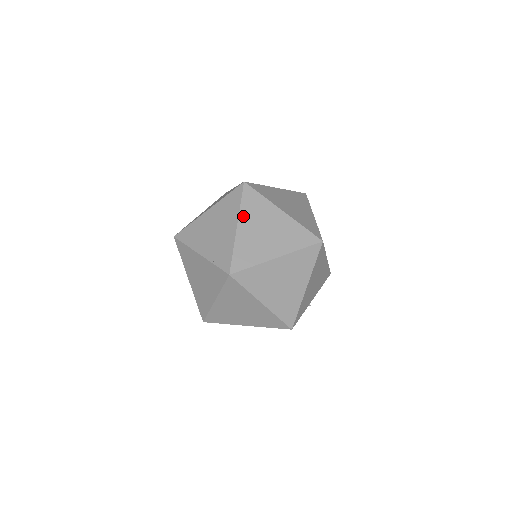
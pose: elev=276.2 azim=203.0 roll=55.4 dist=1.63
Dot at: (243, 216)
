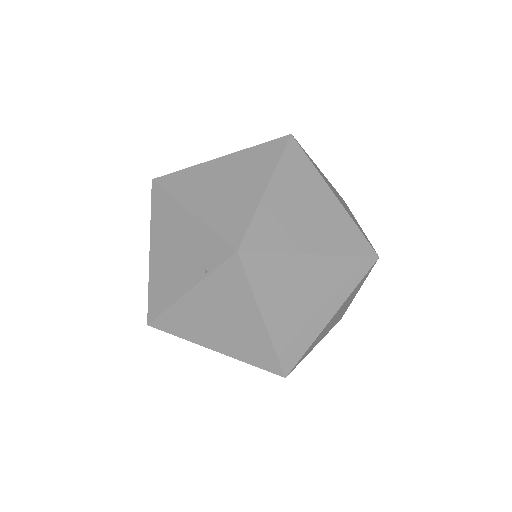
Dot at: (185, 199)
